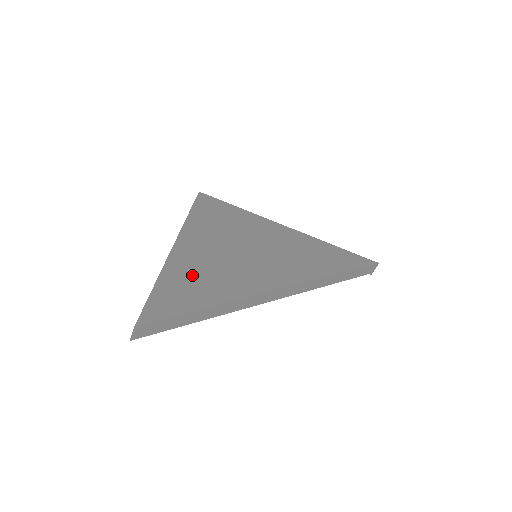
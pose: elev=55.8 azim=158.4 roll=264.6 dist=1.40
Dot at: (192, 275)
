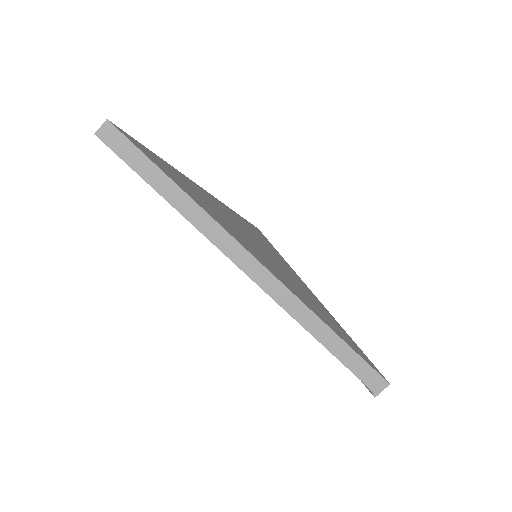
Dot at: (185, 182)
